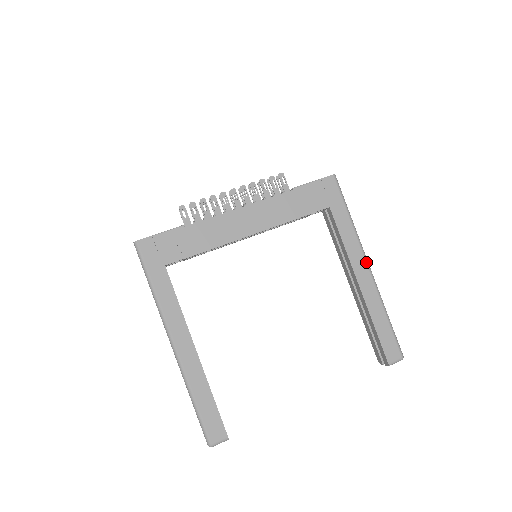
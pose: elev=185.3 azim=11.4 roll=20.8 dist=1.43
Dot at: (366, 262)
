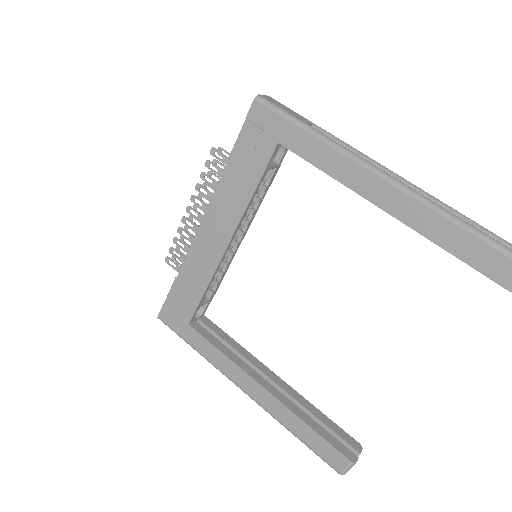
Dot at: (372, 172)
